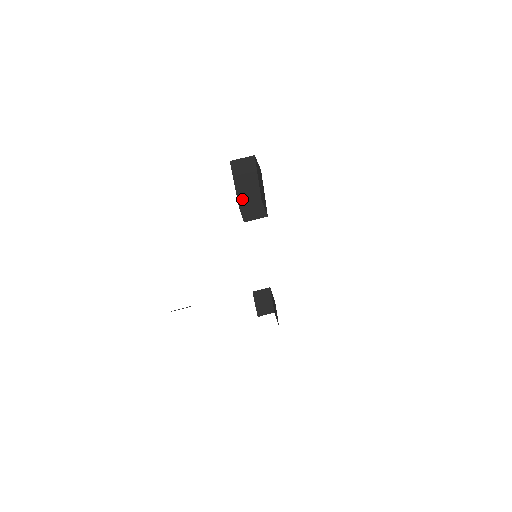
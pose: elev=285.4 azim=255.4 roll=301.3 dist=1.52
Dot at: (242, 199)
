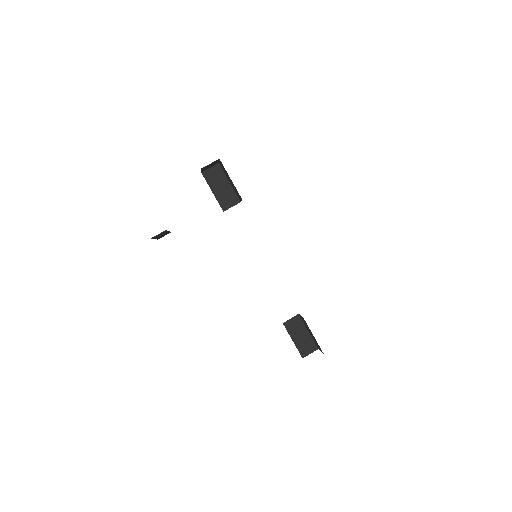
Dot at: (224, 204)
